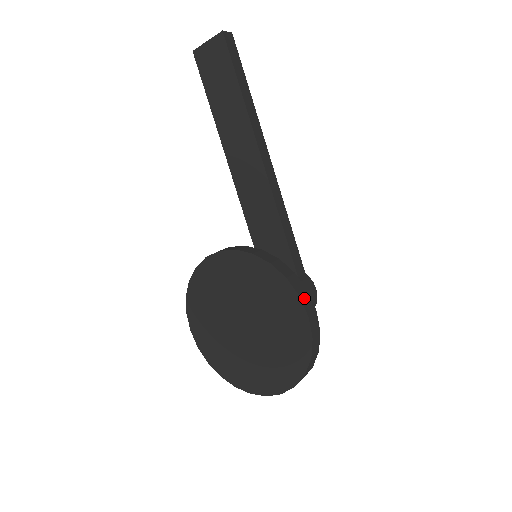
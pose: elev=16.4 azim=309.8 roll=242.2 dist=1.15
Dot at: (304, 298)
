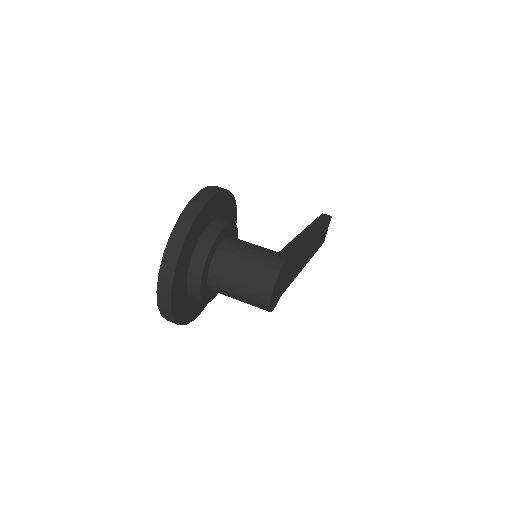
Dot at: occluded
